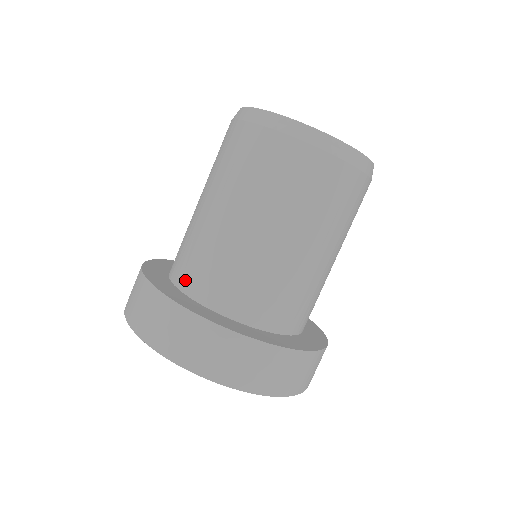
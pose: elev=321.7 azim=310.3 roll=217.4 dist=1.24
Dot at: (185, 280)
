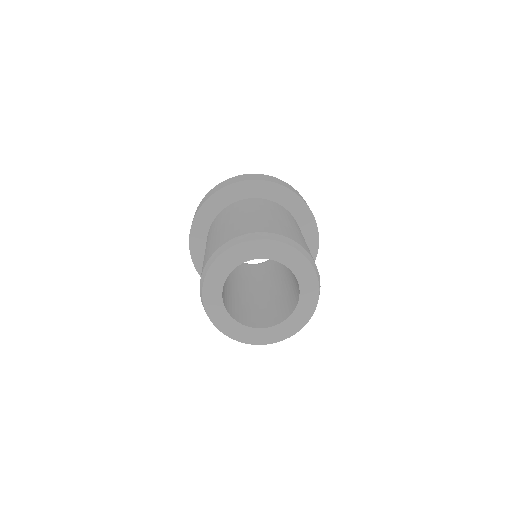
Dot at: occluded
